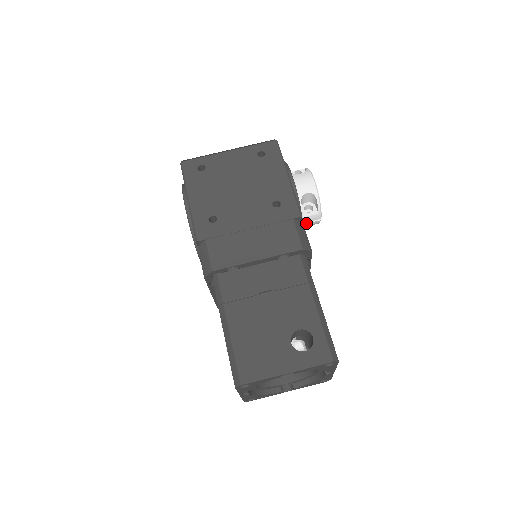
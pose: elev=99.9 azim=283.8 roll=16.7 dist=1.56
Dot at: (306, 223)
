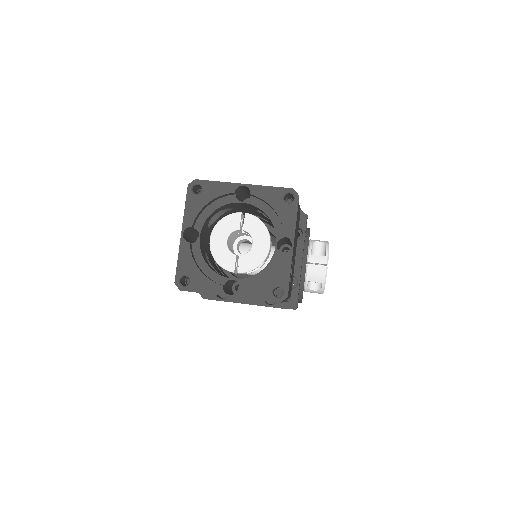
Dot at: (312, 265)
